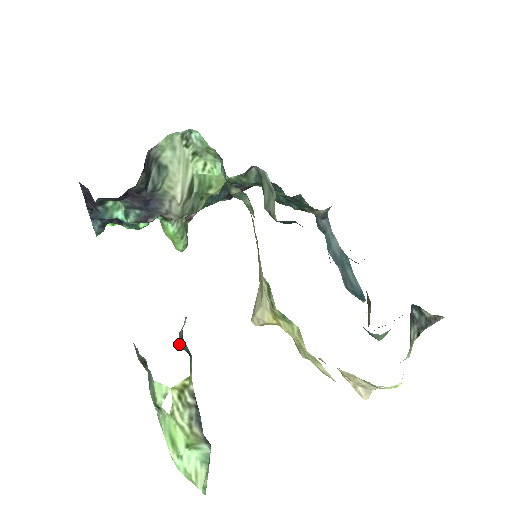
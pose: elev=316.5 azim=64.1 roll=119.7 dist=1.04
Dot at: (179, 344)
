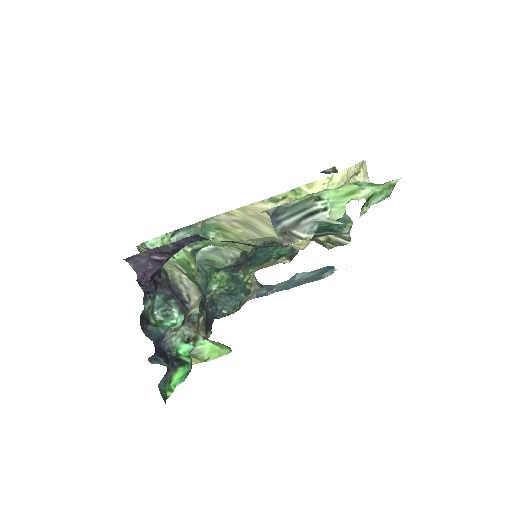
Dot at: occluded
